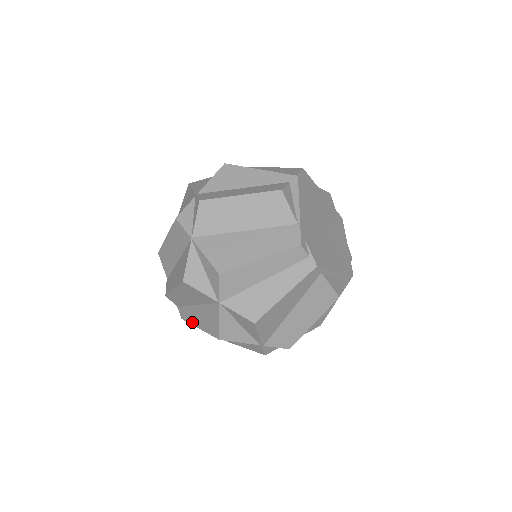
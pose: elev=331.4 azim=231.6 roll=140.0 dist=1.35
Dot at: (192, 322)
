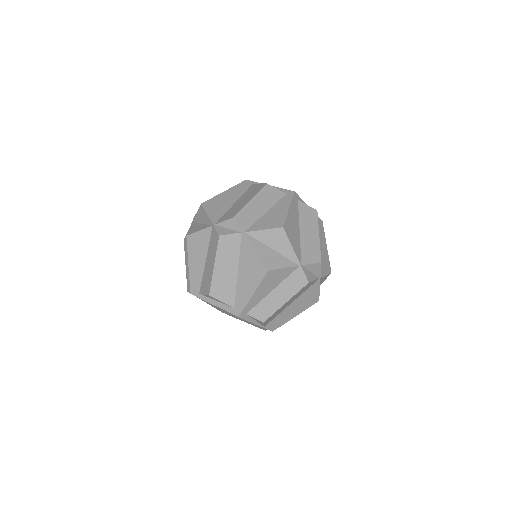
Dot at: (189, 274)
